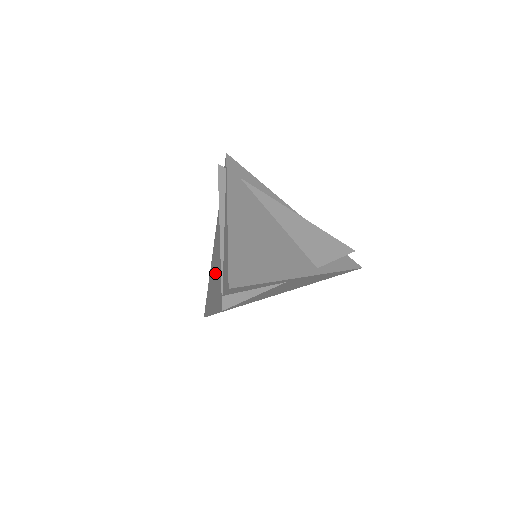
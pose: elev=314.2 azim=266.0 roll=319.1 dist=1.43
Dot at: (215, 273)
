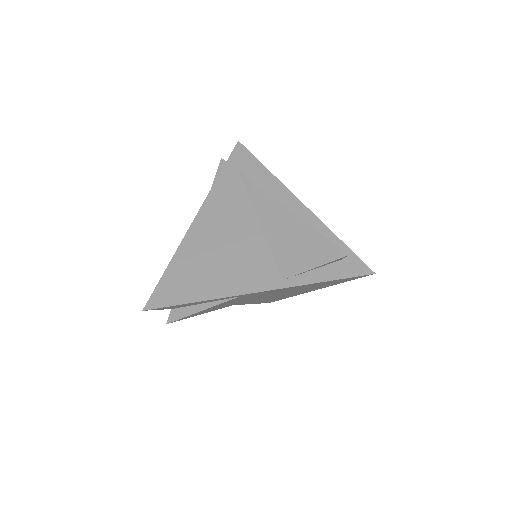
Dot at: occluded
